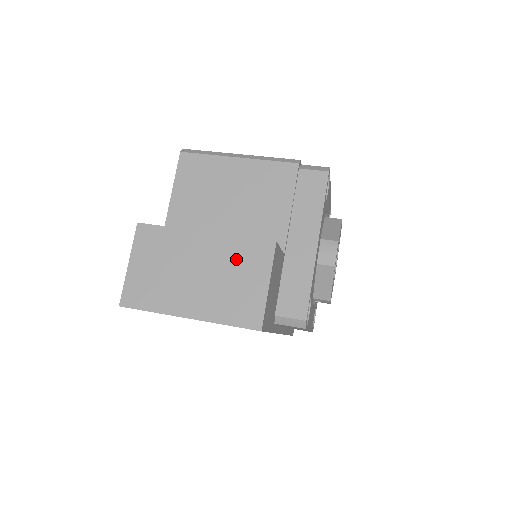
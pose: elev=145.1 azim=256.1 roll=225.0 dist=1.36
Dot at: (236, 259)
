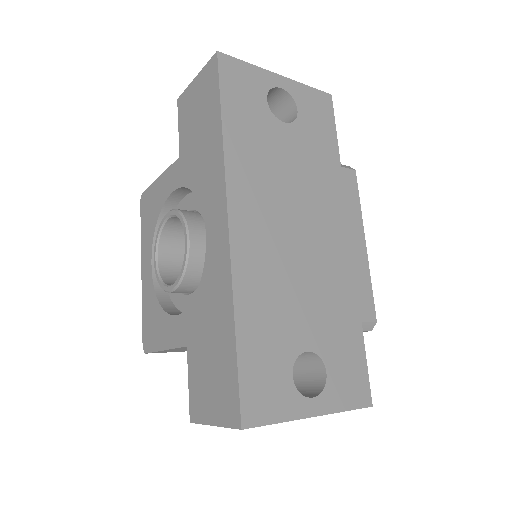
Dot at: occluded
